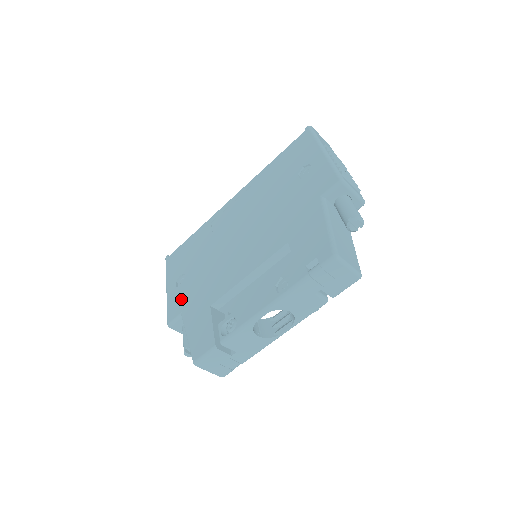
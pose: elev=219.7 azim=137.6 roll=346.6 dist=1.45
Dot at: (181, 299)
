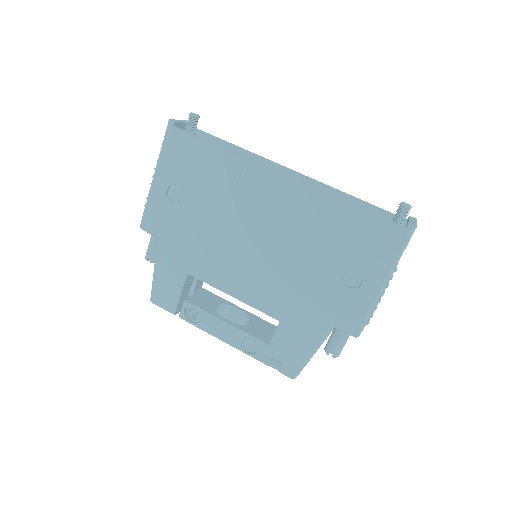
Dot at: (165, 221)
